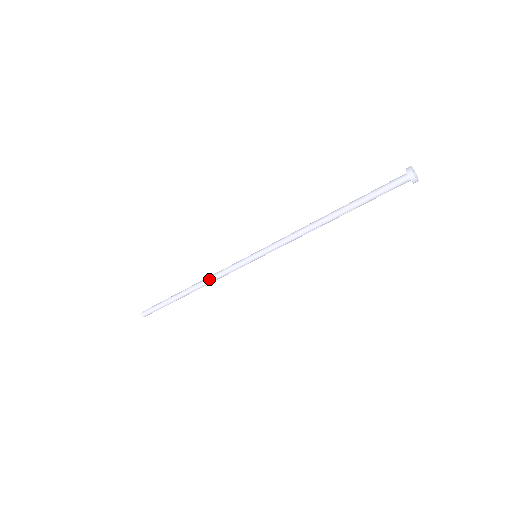
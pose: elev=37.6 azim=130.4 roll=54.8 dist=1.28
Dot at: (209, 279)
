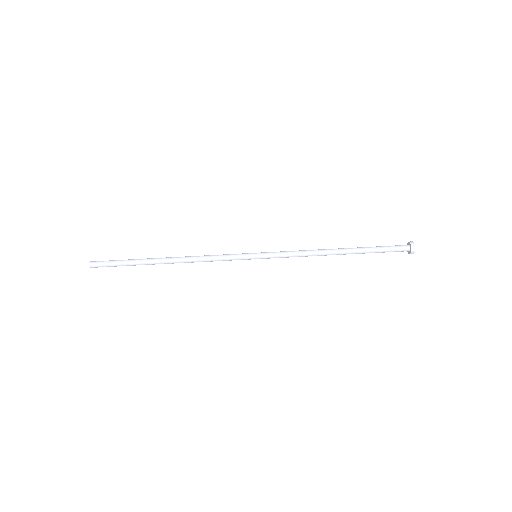
Dot at: (197, 259)
